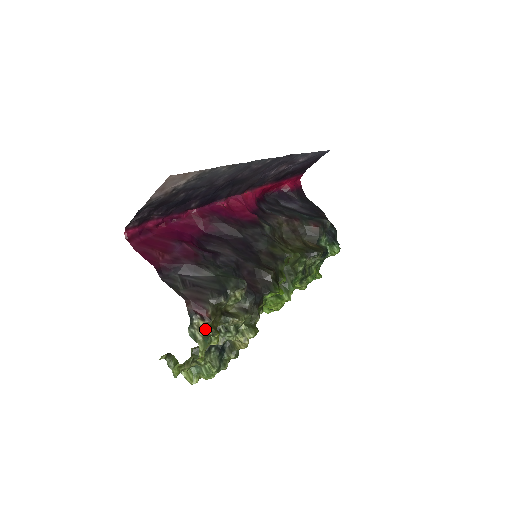
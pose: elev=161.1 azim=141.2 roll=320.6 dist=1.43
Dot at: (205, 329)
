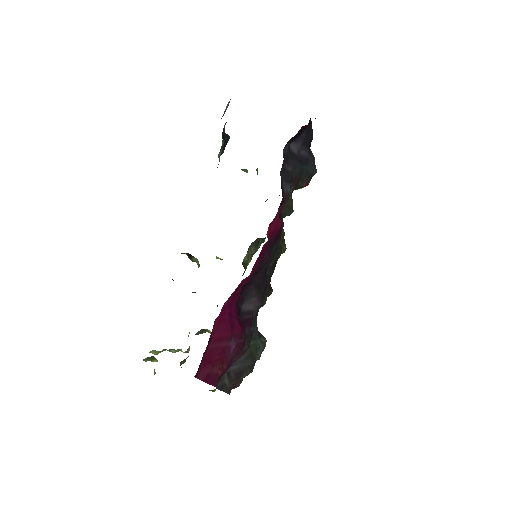
Dot at: occluded
